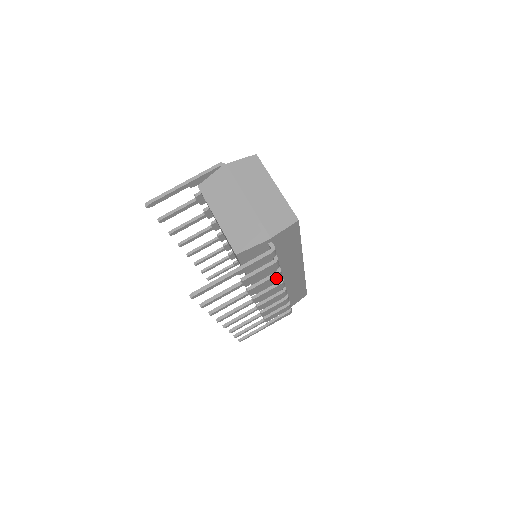
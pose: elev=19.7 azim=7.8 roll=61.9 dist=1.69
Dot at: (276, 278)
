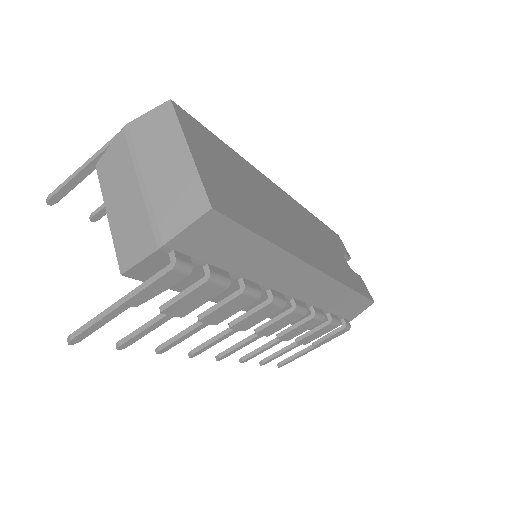
Dot at: (244, 299)
